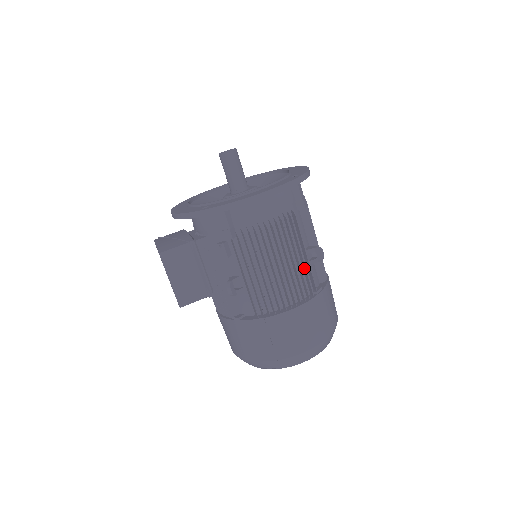
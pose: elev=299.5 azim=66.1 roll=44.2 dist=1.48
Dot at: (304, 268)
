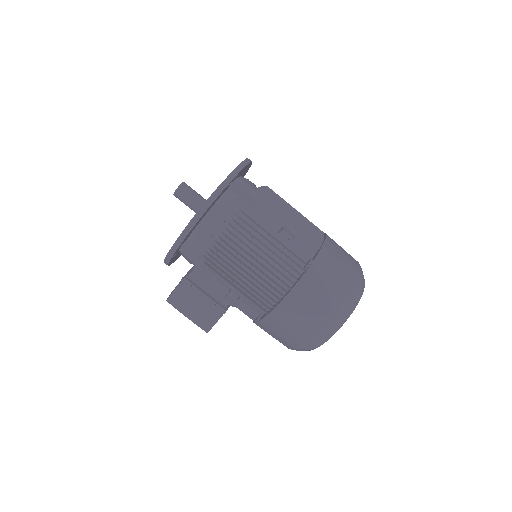
Dot at: (281, 252)
